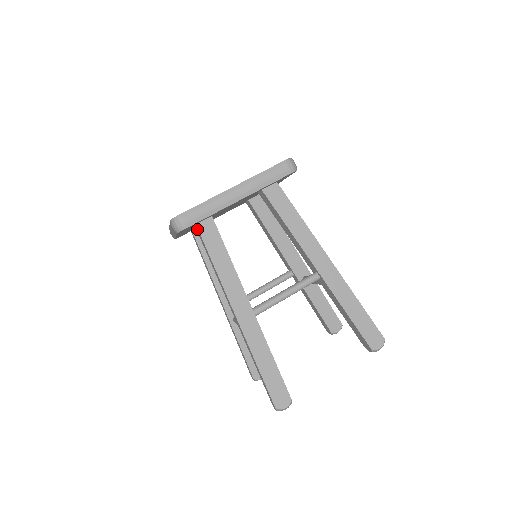
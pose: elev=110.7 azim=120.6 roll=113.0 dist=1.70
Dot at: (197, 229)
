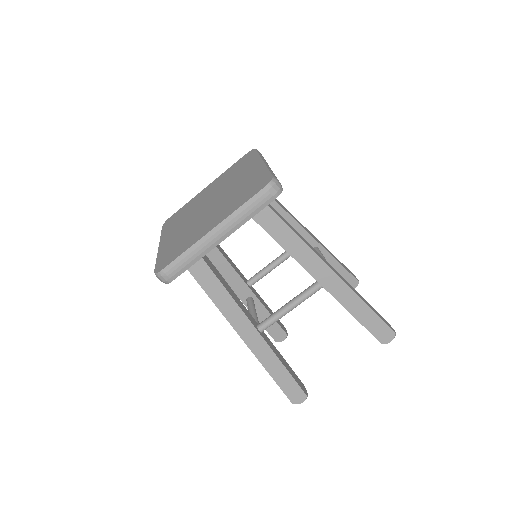
Dot at: occluded
